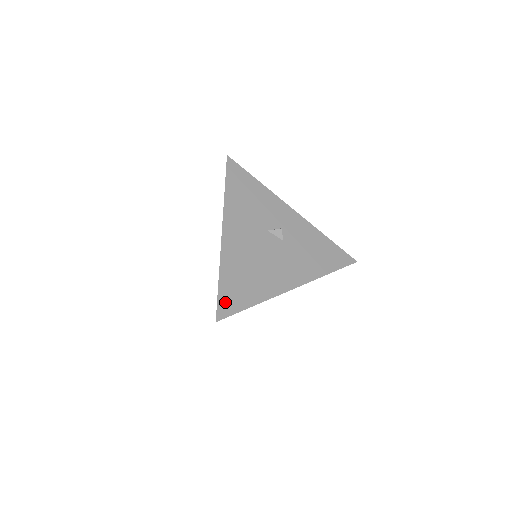
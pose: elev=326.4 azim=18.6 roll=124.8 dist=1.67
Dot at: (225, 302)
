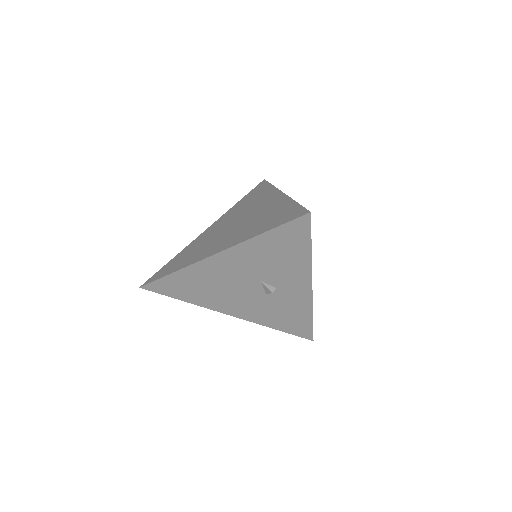
Dot at: (160, 285)
